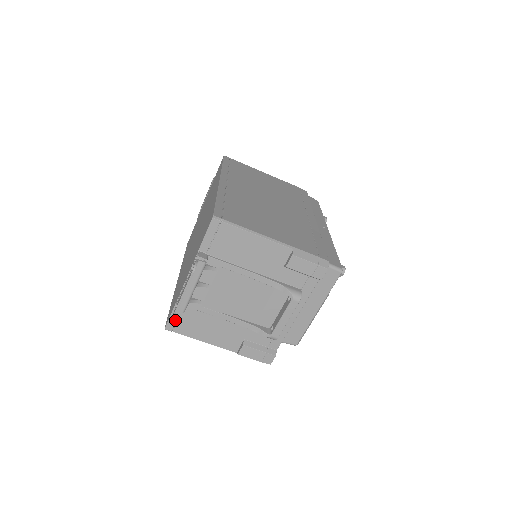
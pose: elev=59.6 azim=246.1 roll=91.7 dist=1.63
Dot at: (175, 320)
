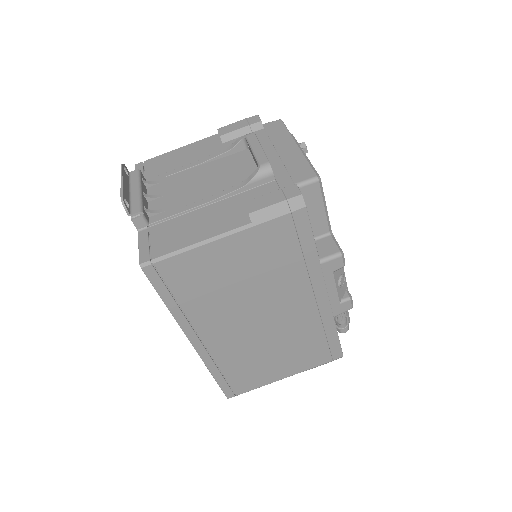
Dot at: (147, 247)
